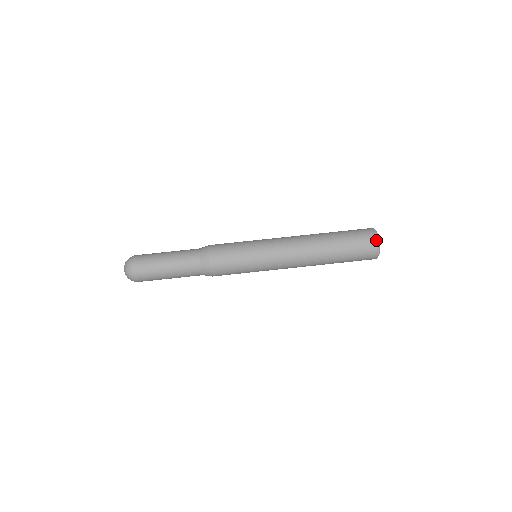
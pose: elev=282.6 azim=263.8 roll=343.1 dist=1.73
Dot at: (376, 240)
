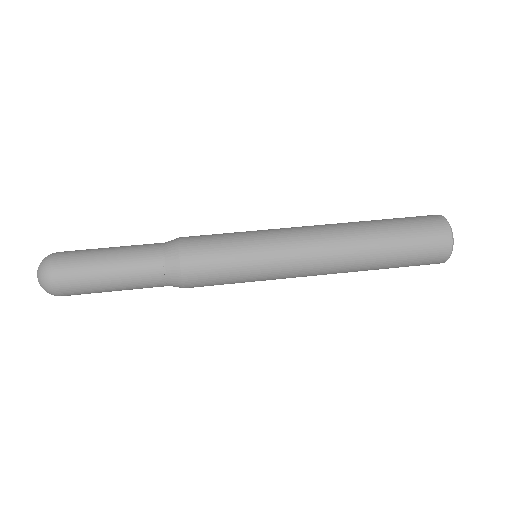
Dot at: (444, 222)
